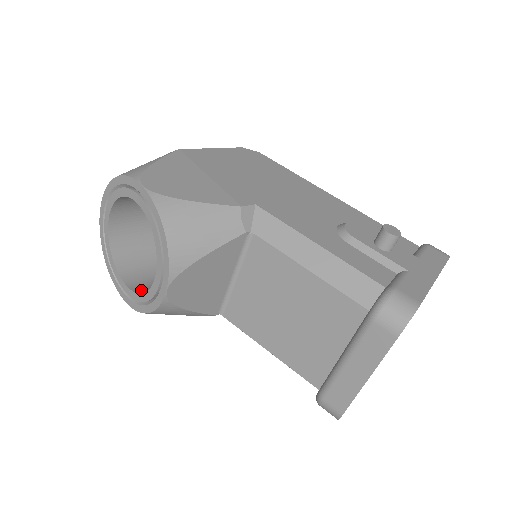
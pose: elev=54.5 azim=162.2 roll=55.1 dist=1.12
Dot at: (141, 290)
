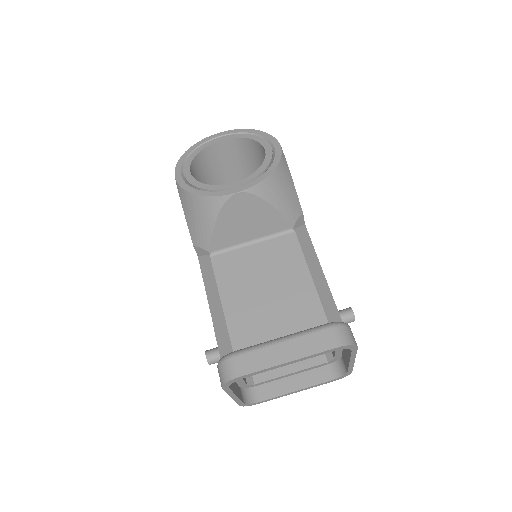
Dot at: occluded
